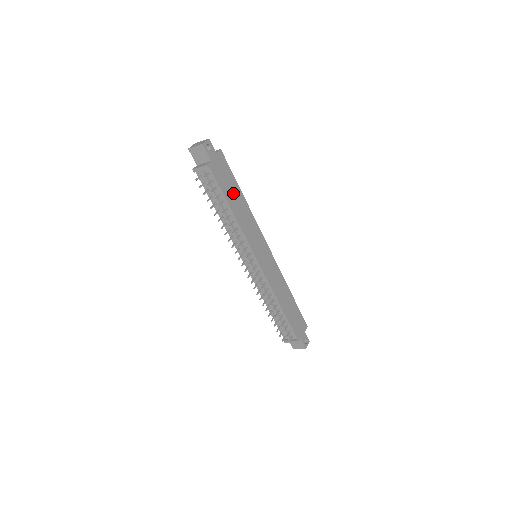
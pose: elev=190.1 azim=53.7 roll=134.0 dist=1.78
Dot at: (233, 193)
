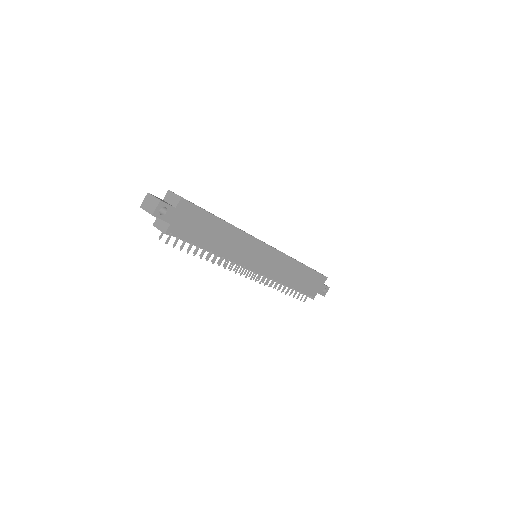
Dot at: (210, 232)
